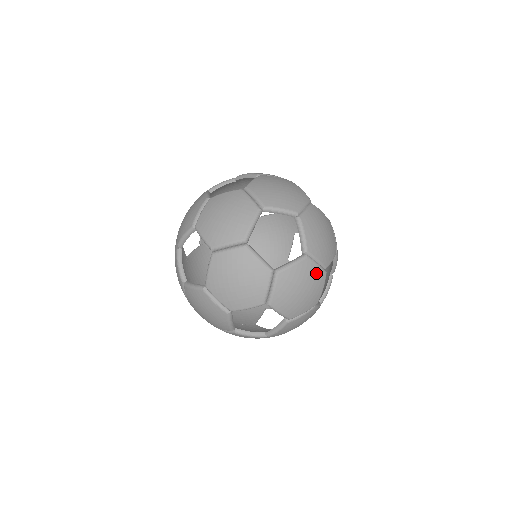
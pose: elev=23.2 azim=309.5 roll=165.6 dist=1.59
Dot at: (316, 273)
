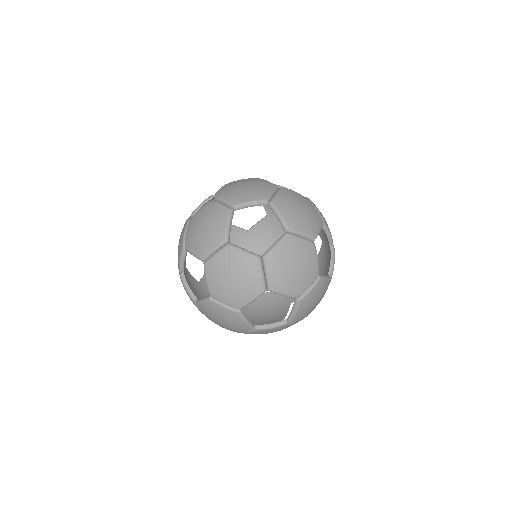
Dot at: (324, 294)
